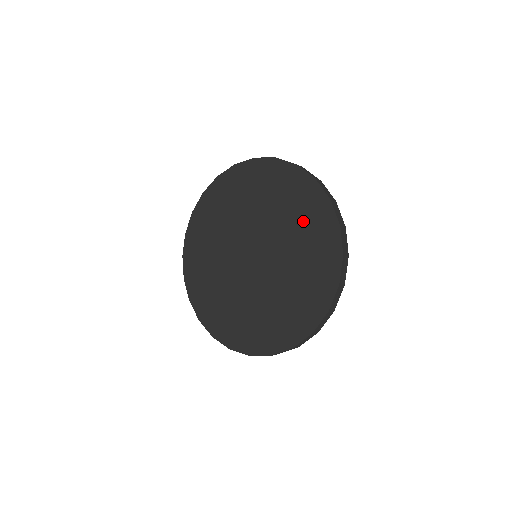
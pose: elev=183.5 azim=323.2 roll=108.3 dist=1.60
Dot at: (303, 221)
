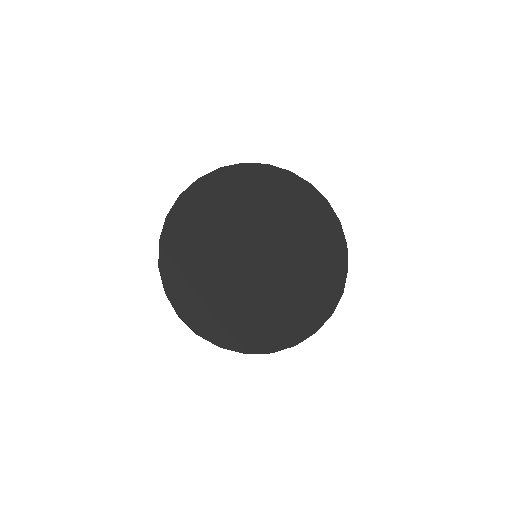
Dot at: (266, 193)
